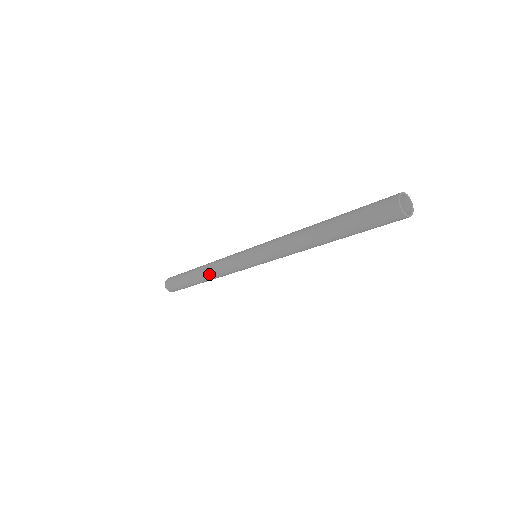
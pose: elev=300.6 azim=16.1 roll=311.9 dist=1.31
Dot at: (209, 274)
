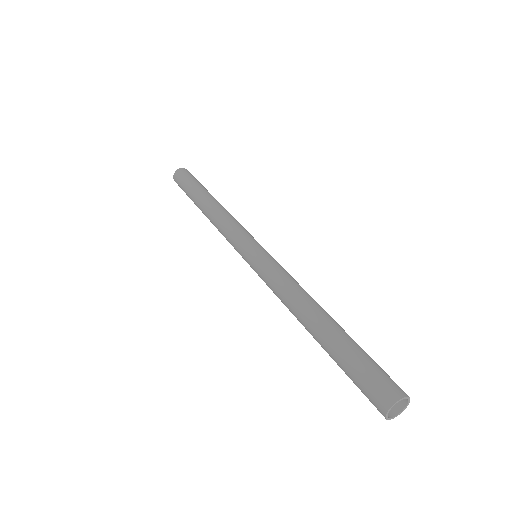
Dot at: (210, 220)
